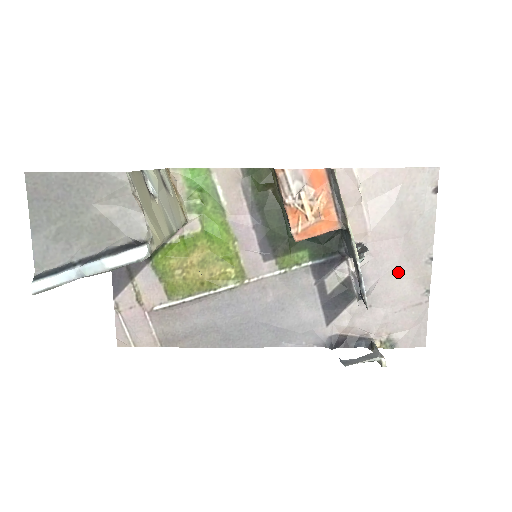
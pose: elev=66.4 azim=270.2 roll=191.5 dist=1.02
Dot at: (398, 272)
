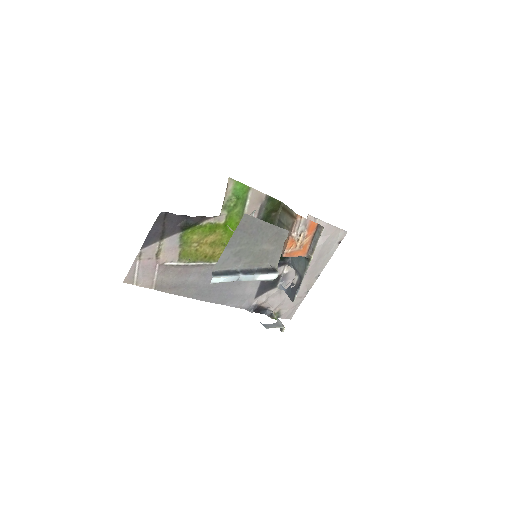
Dot at: occluded
